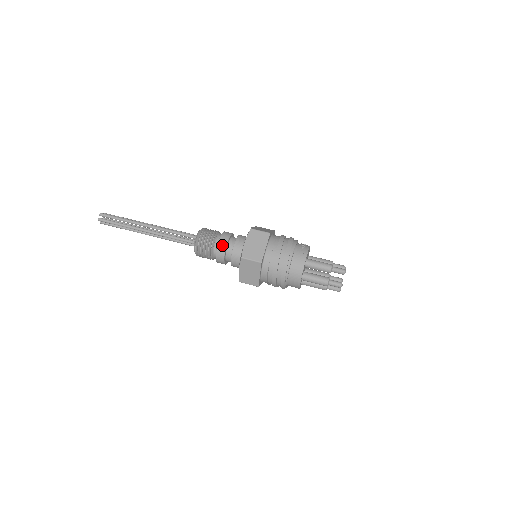
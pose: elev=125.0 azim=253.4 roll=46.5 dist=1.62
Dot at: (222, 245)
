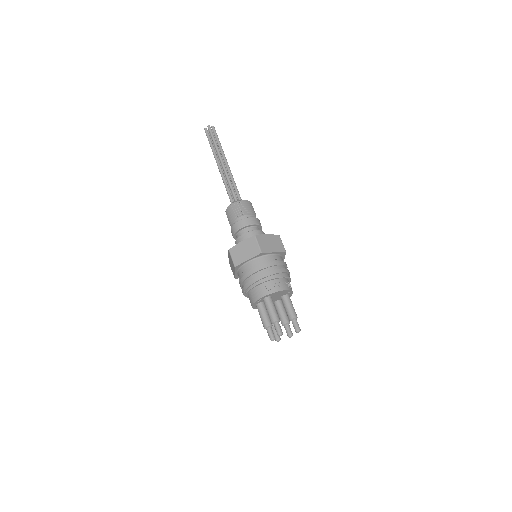
Dot at: (236, 227)
